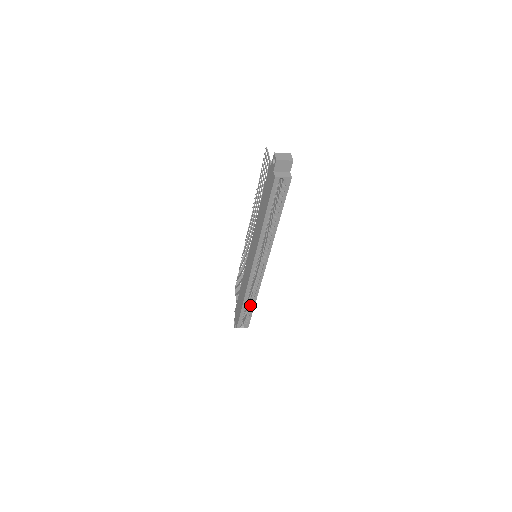
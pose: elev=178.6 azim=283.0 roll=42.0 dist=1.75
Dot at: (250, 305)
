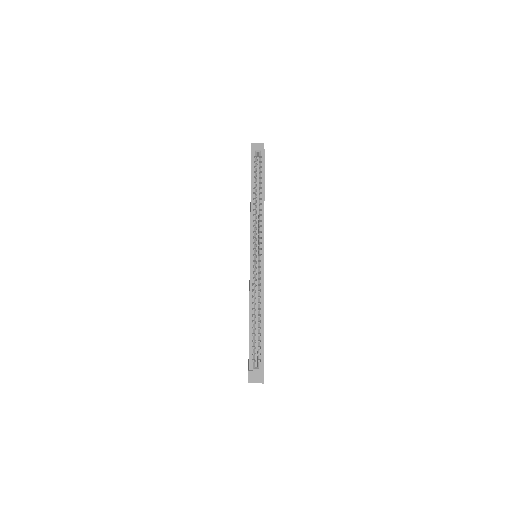
Dot at: (259, 320)
